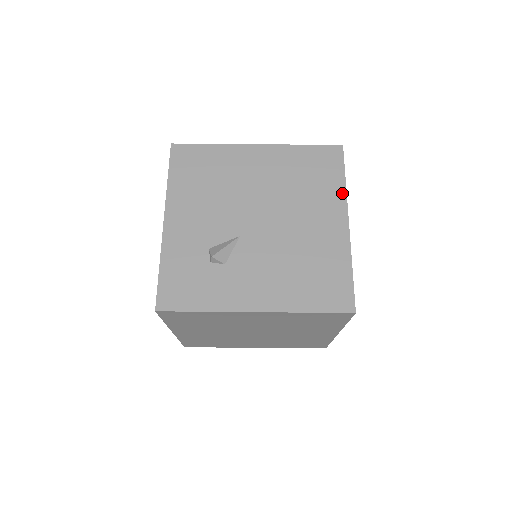
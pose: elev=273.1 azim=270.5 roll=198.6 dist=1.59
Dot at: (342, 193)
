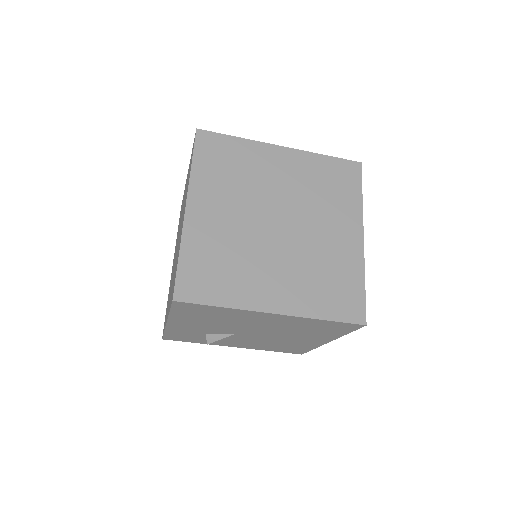
Dot at: (337, 337)
